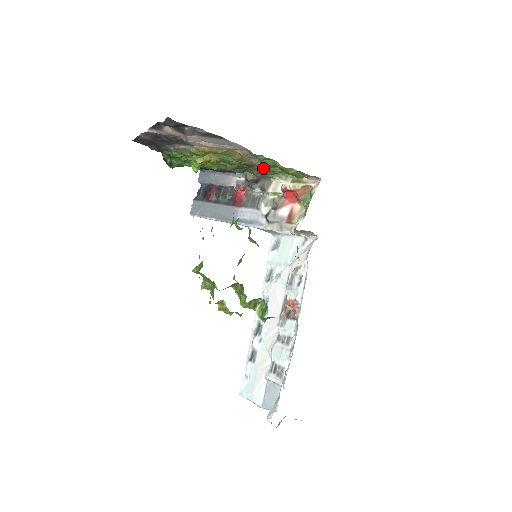
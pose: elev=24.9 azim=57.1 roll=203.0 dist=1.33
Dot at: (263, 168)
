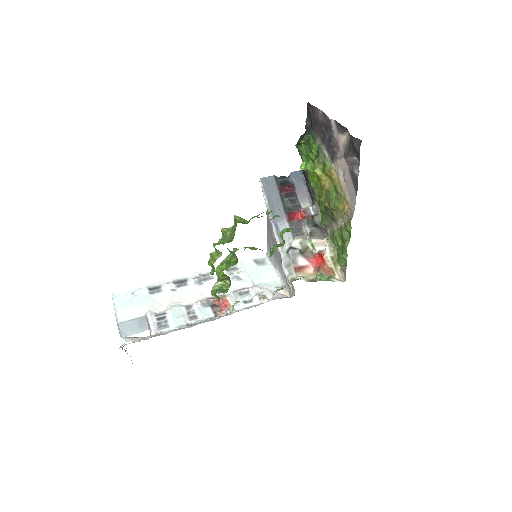
Dot at: (335, 229)
